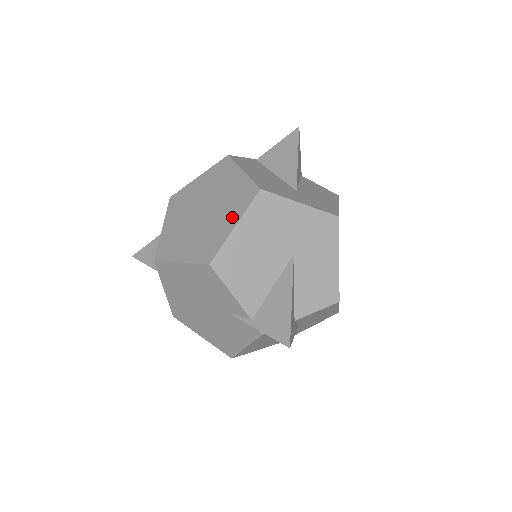
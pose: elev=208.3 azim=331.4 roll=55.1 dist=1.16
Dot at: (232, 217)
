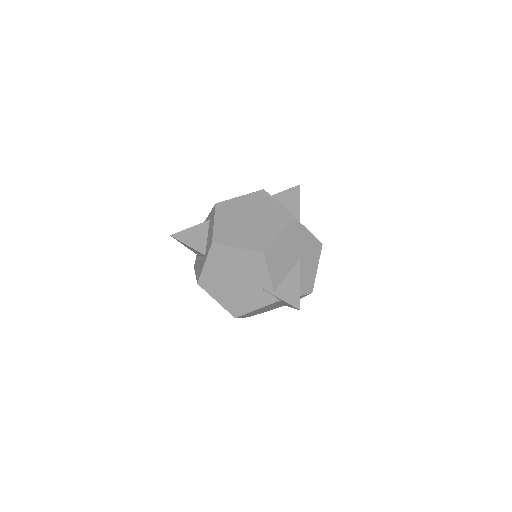
Dot at: (276, 229)
